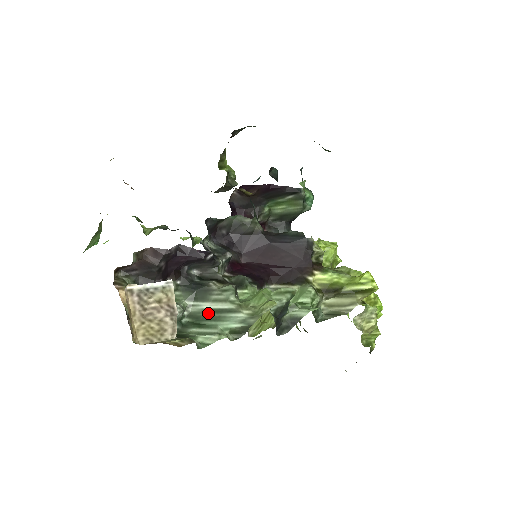
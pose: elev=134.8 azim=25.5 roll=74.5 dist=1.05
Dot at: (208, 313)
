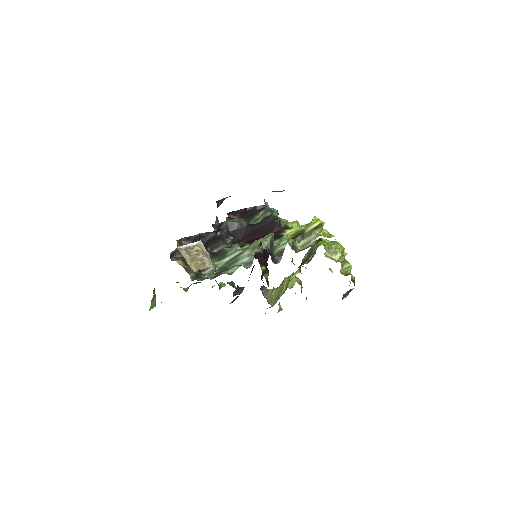
Dot at: (229, 262)
